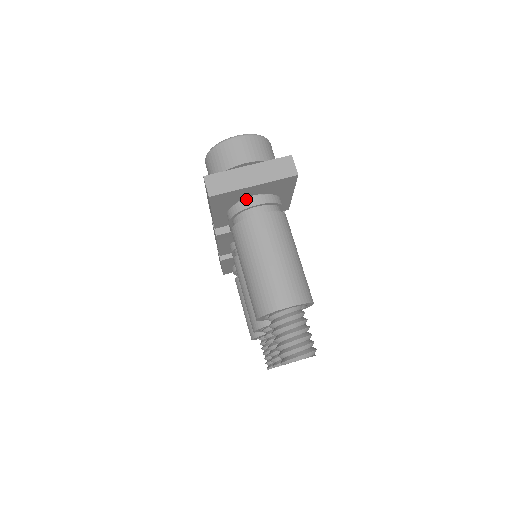
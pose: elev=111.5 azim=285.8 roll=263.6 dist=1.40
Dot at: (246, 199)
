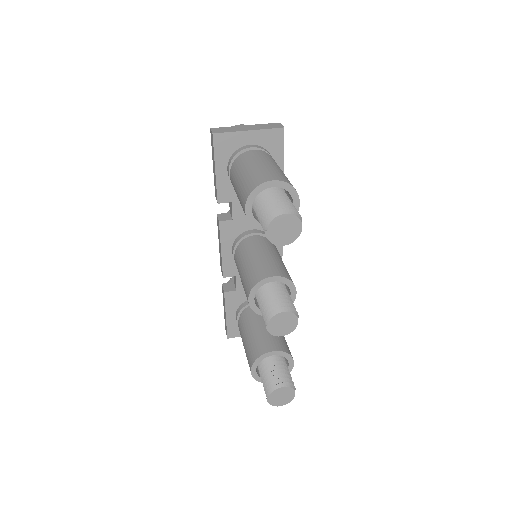
Dot at: (243, 146)
